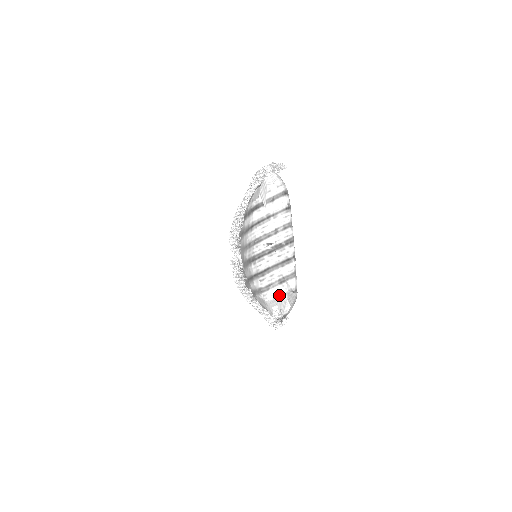
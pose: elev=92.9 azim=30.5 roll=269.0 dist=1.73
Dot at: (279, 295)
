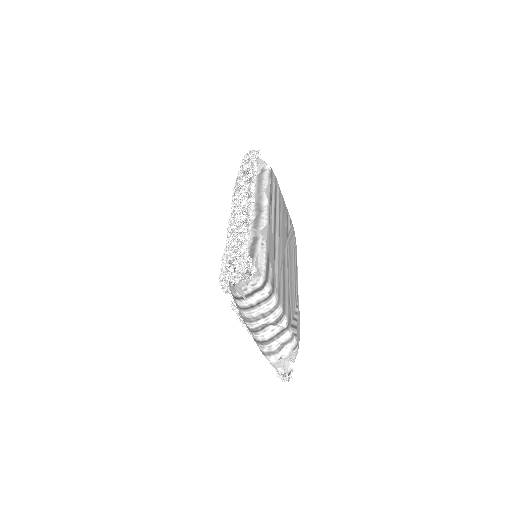
Dot at: (281, 359)
